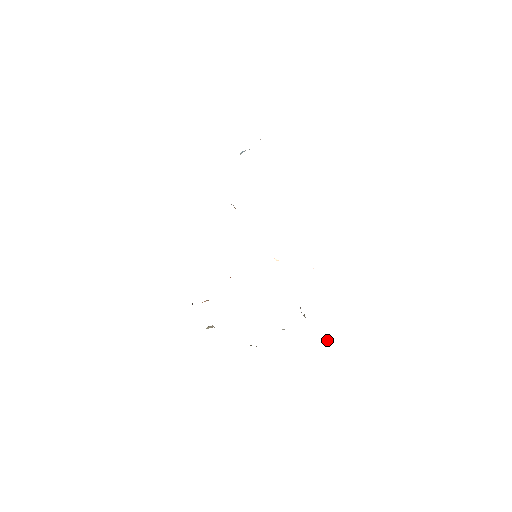
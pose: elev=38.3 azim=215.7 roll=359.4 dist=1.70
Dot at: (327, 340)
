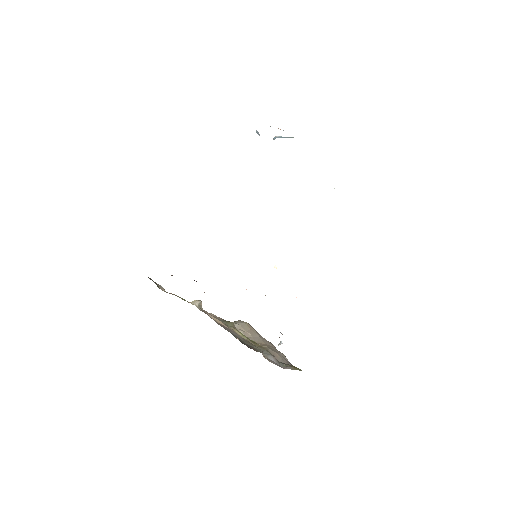
Dot at: (285, 365)
